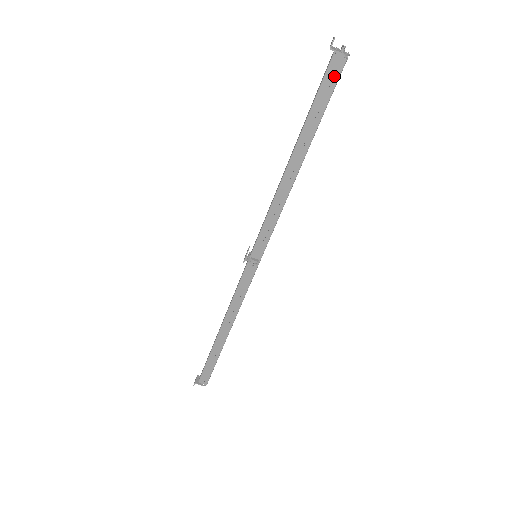
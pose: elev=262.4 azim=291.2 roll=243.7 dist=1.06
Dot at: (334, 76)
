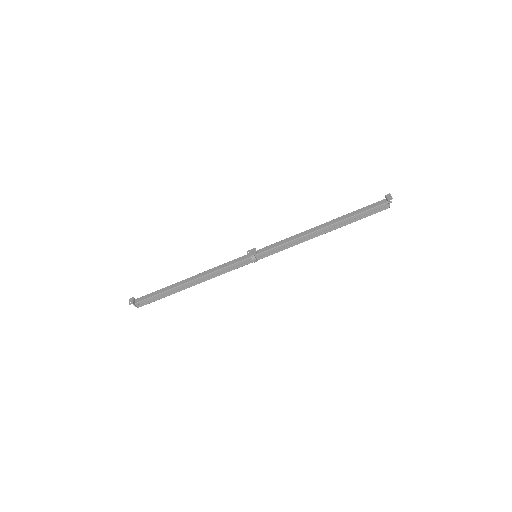
Dot at: (378, 210)
